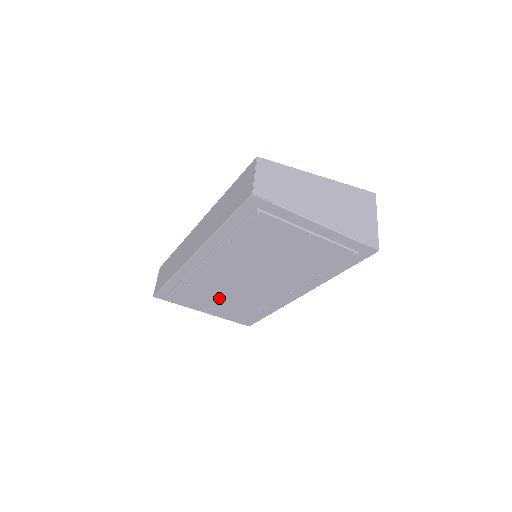
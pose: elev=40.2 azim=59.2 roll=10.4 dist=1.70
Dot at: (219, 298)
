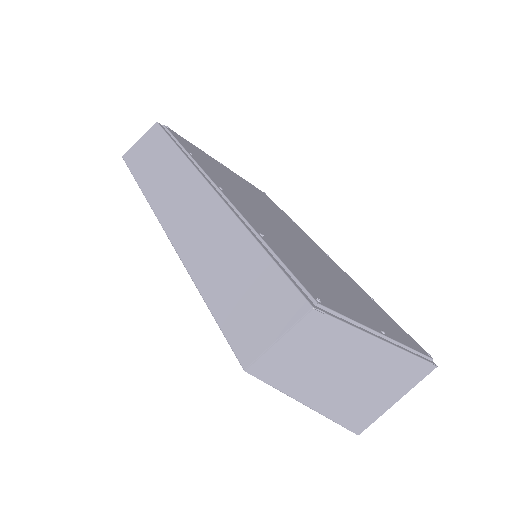
Dot at: occluded
